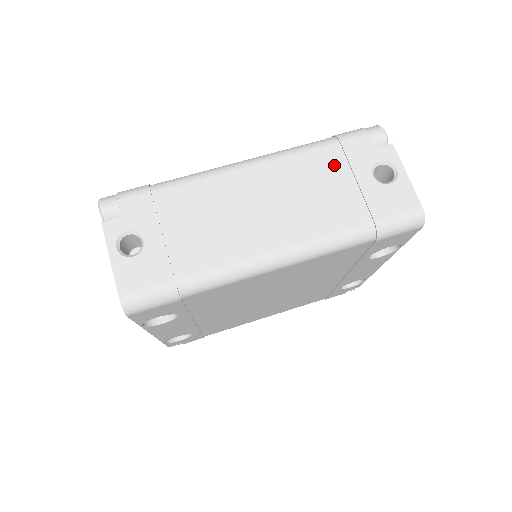
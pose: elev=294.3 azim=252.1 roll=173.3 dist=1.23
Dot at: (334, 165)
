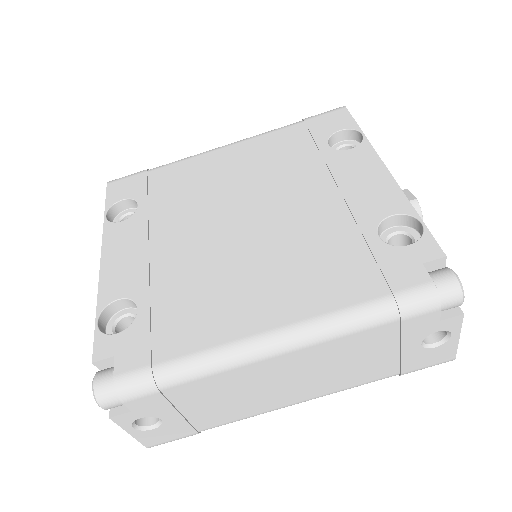
Dot at: (382, 340)
